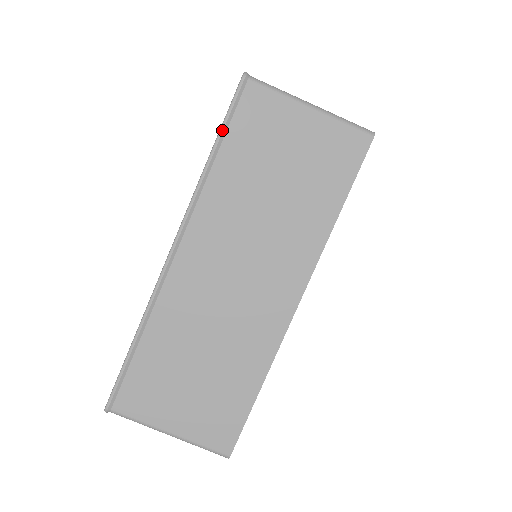
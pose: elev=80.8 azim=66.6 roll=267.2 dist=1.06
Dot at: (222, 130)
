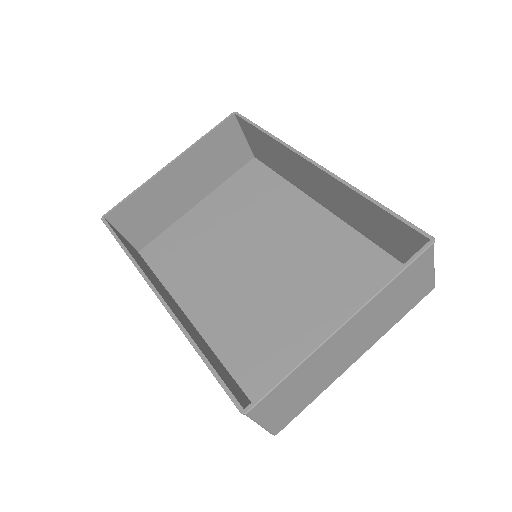
Dot at: (408, 267)
